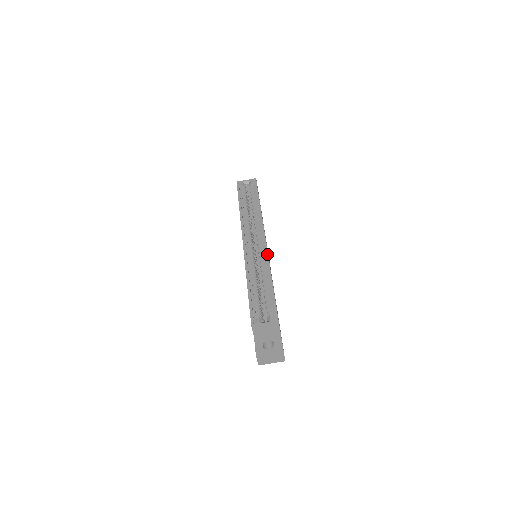
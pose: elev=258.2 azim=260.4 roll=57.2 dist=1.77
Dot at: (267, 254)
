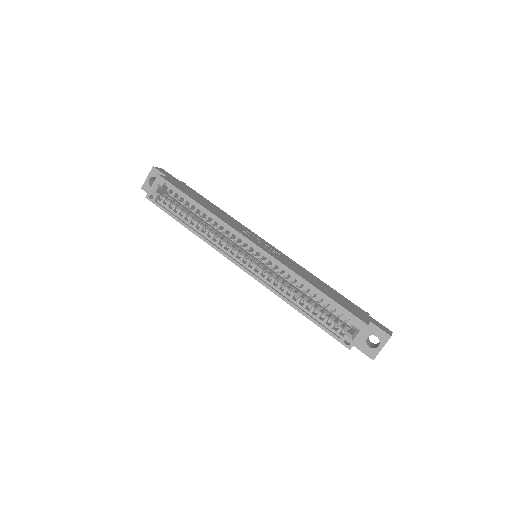
Dot at: (277, 261)
